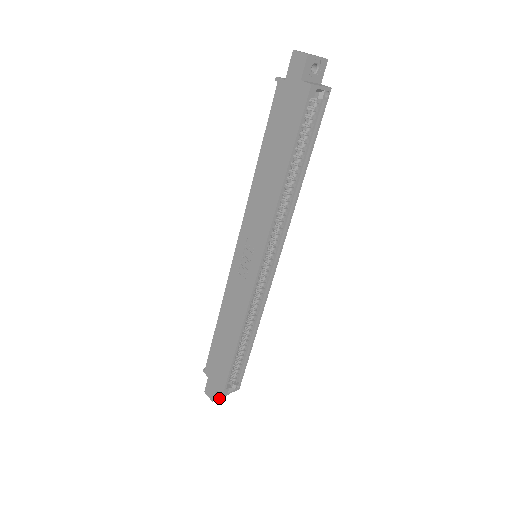
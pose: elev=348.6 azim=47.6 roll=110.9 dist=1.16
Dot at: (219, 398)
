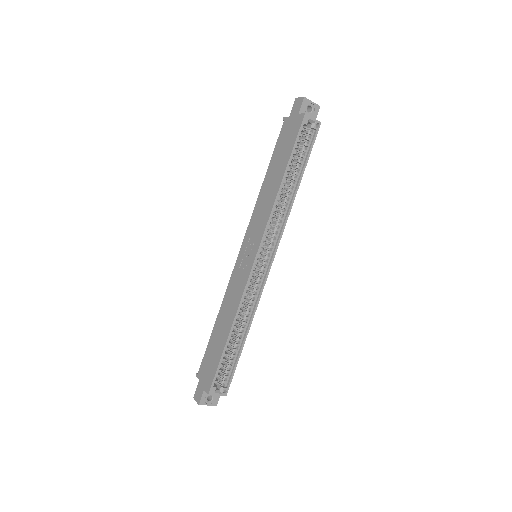
Dot at: (206, 404)
